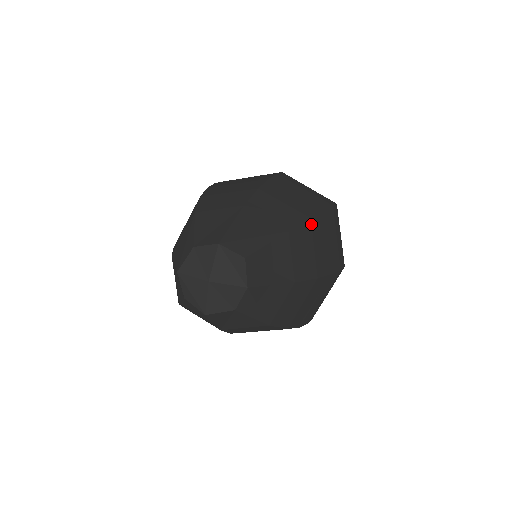
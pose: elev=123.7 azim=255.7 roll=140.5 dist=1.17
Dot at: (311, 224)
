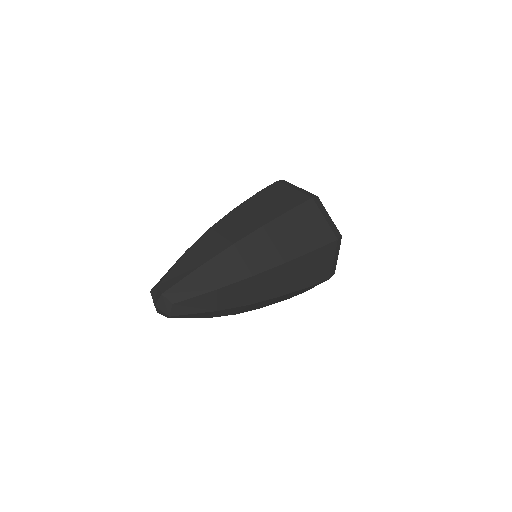
Dot at: (252, 279)
